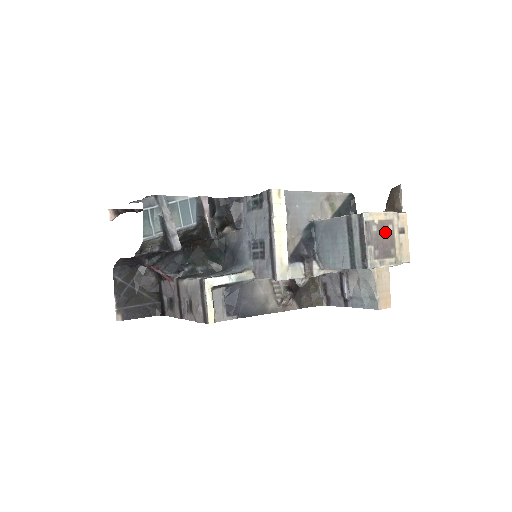
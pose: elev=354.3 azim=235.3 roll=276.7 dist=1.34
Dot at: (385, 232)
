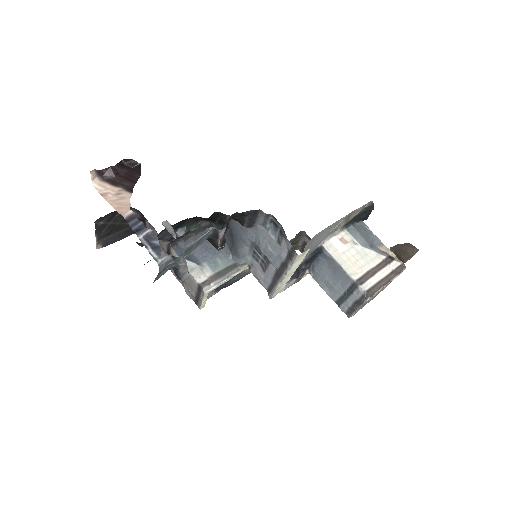
Dot at: (378, 293)
